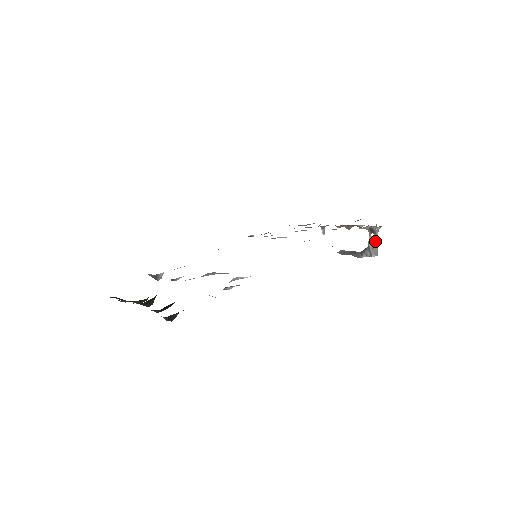
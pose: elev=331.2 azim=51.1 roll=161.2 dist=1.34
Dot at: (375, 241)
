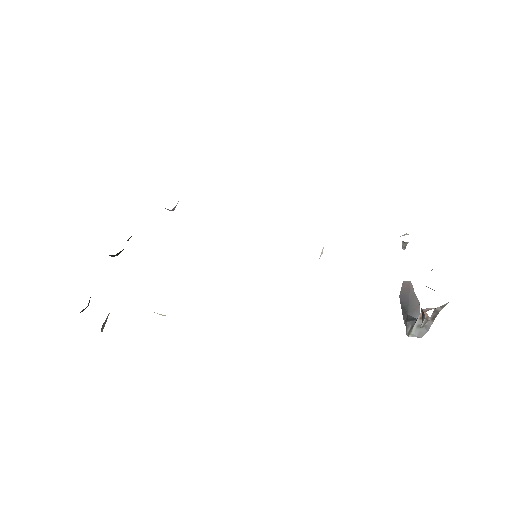
Dot at: (430, 320)
